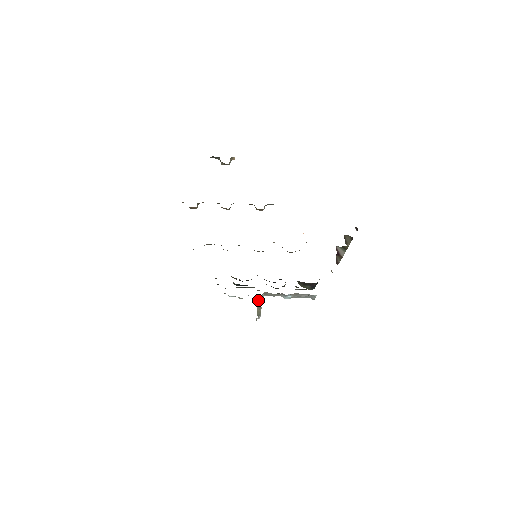
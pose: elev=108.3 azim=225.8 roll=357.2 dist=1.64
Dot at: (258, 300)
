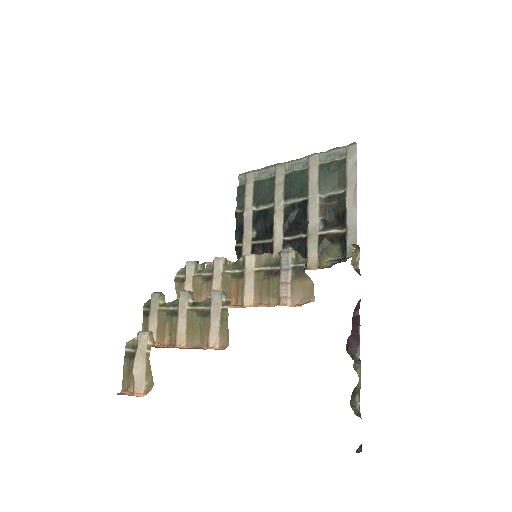
Dot at: occluded
